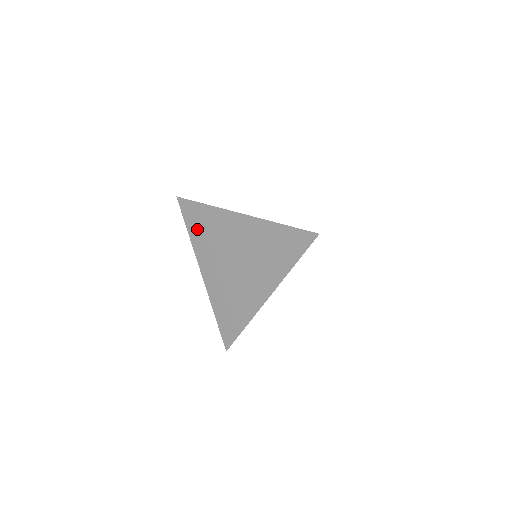
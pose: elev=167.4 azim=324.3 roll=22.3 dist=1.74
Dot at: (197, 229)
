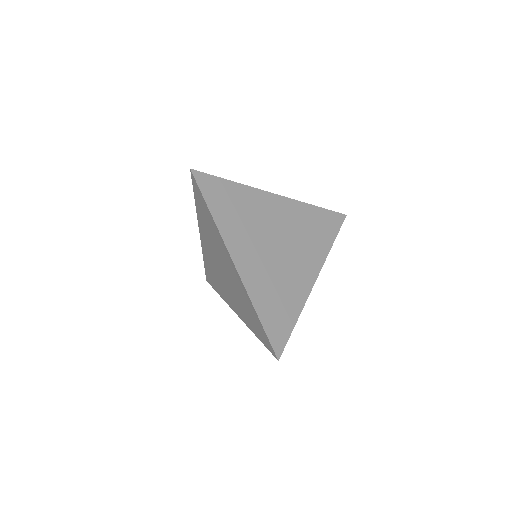
Dot at: (202, 213)
